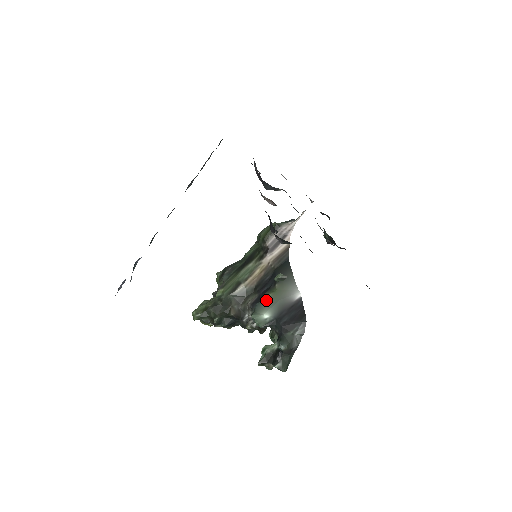
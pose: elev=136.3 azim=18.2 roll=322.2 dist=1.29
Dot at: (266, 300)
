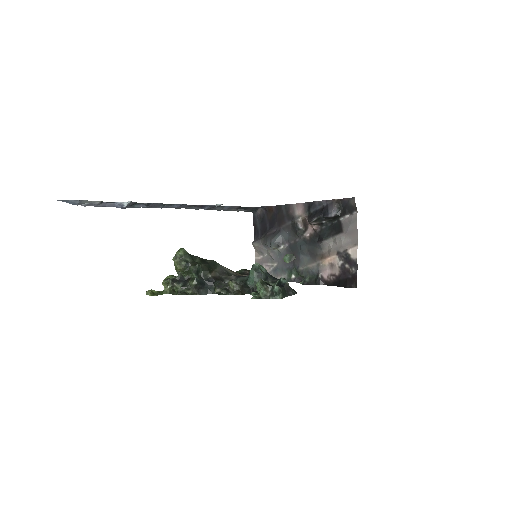
Dot at: occluded
